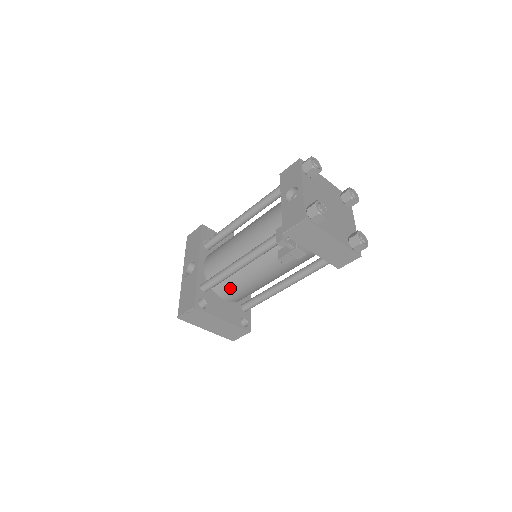
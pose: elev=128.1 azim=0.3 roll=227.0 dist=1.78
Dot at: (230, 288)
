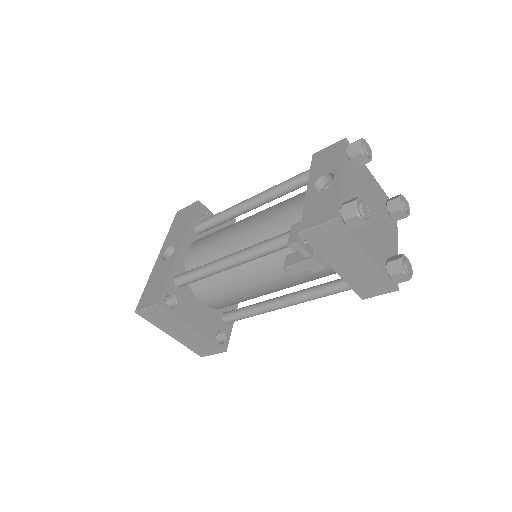
Dot at: (212, 289)
